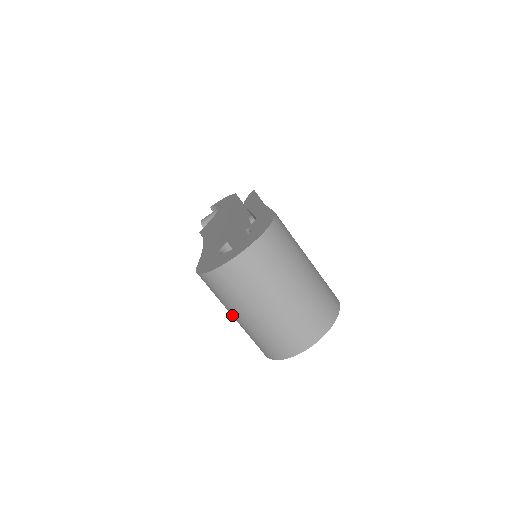
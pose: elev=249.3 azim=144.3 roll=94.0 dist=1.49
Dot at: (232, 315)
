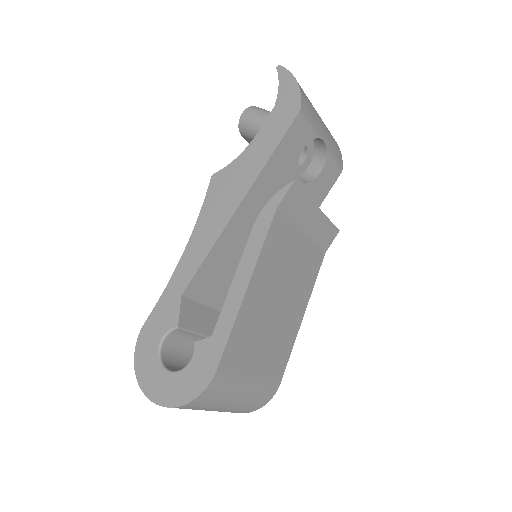
Dot at: occluded
